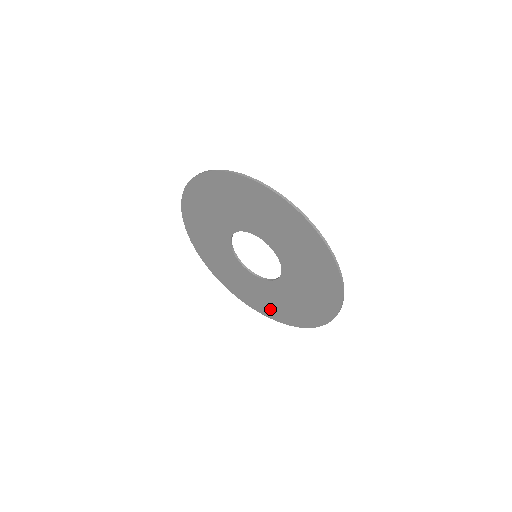
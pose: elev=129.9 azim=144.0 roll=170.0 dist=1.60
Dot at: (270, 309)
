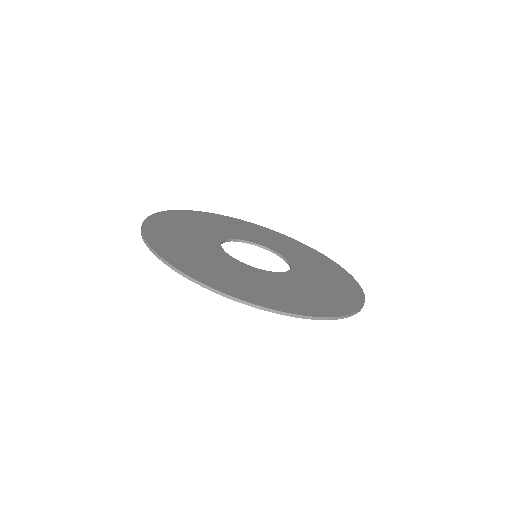
Dot at: occluded
